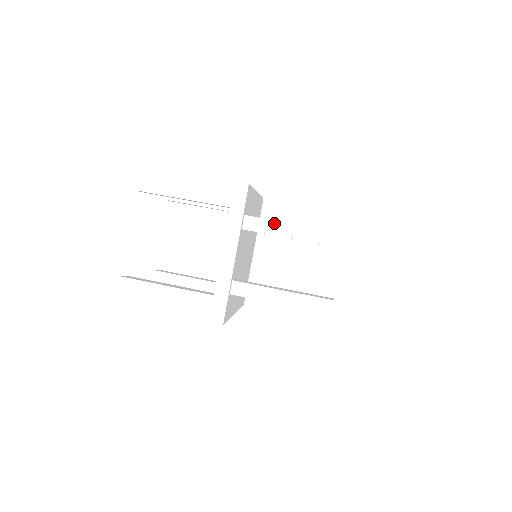
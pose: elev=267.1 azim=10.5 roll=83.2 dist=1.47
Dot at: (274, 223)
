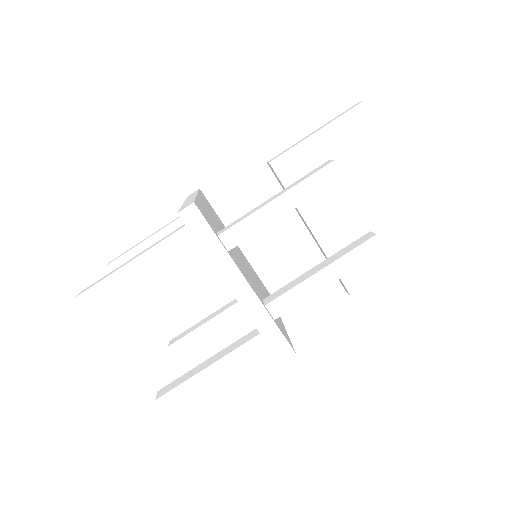
Dot at: (254, 216)
